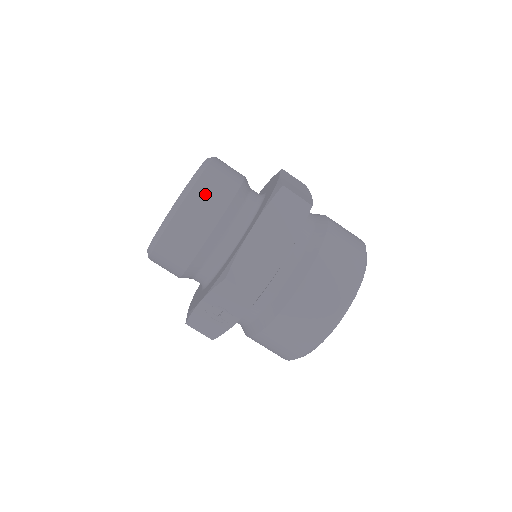
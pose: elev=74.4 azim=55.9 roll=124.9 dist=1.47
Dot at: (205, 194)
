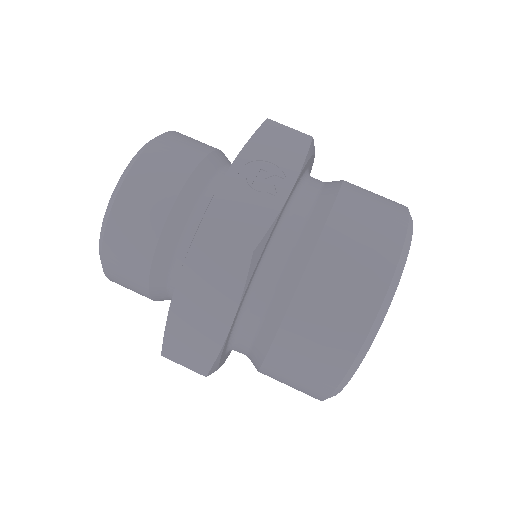
Dot at: occluded
